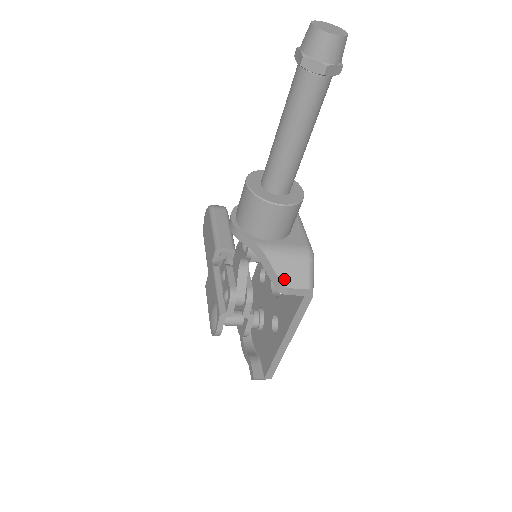
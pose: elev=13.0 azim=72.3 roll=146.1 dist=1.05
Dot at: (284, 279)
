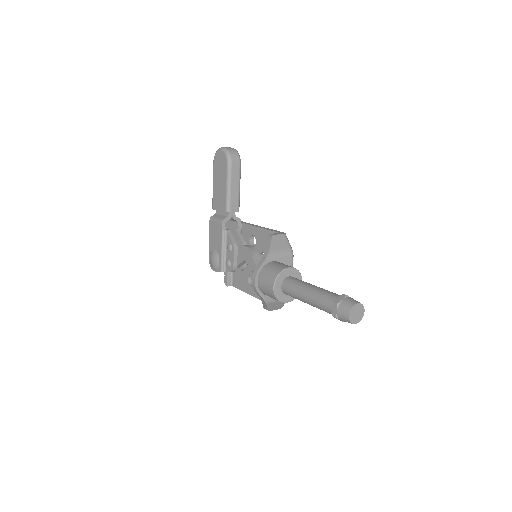
Dot at: (270, 309)
